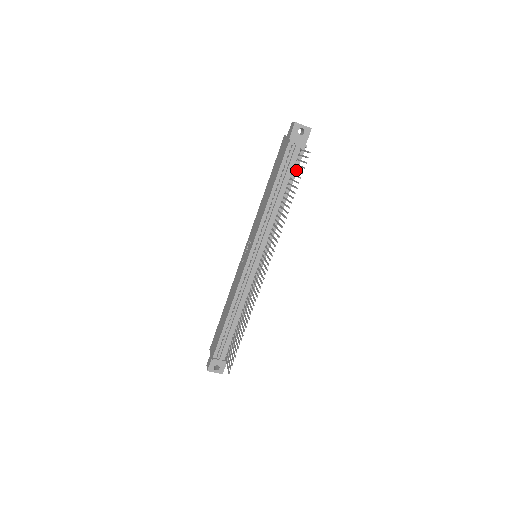
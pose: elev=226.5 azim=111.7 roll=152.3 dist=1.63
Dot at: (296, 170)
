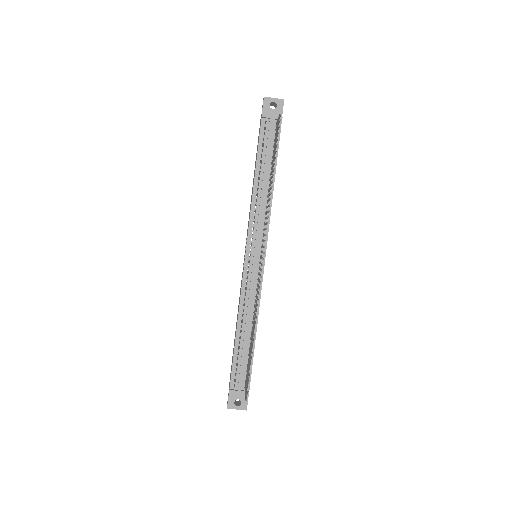
Dot at: (274, 143)
